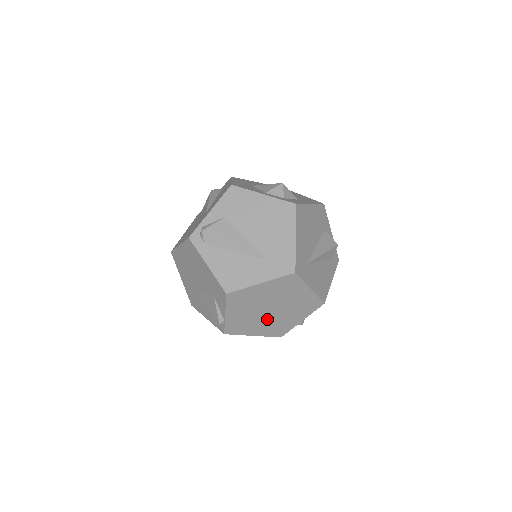
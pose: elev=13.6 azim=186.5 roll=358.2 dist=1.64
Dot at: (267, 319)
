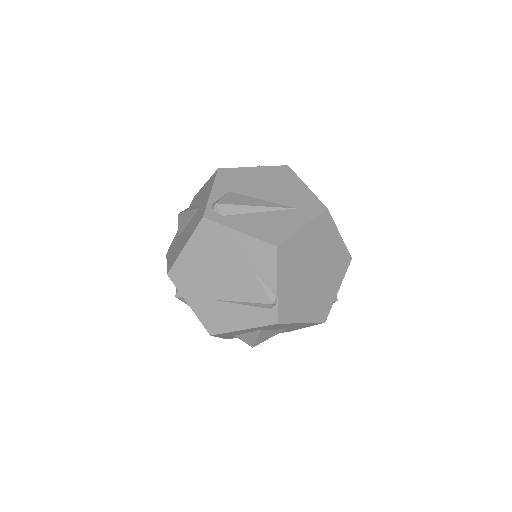
Dot at: (312, 290)
